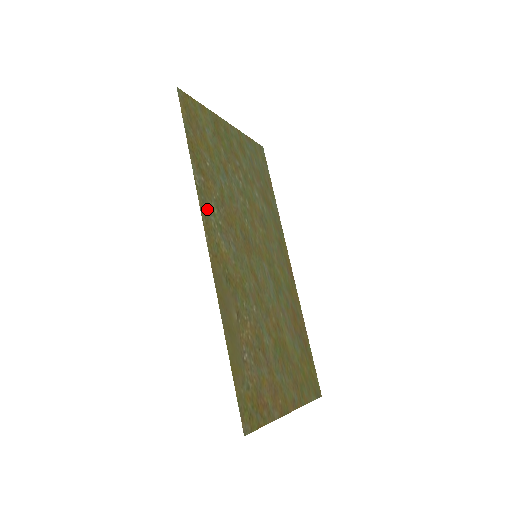
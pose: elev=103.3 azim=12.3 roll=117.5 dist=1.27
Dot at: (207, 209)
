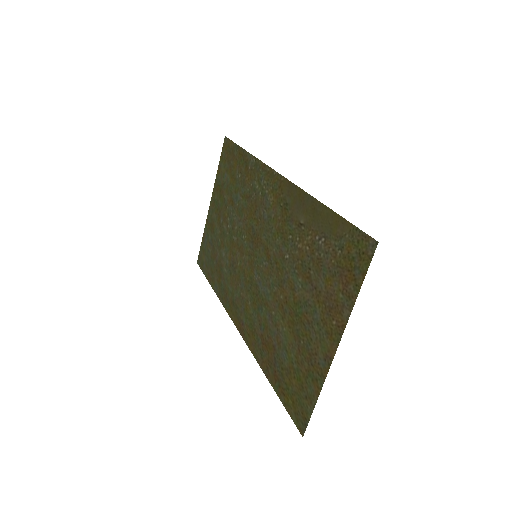
Dot at: (261, 174)
